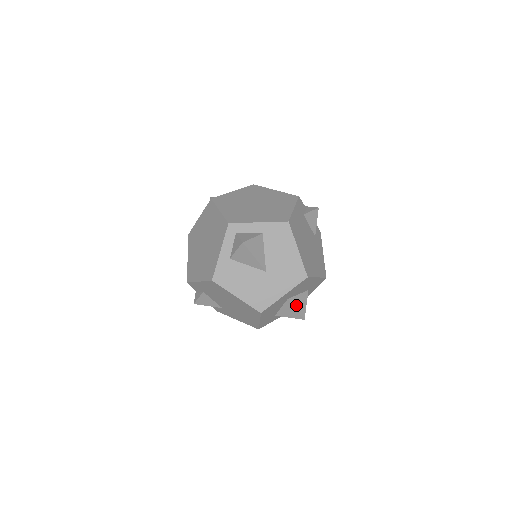
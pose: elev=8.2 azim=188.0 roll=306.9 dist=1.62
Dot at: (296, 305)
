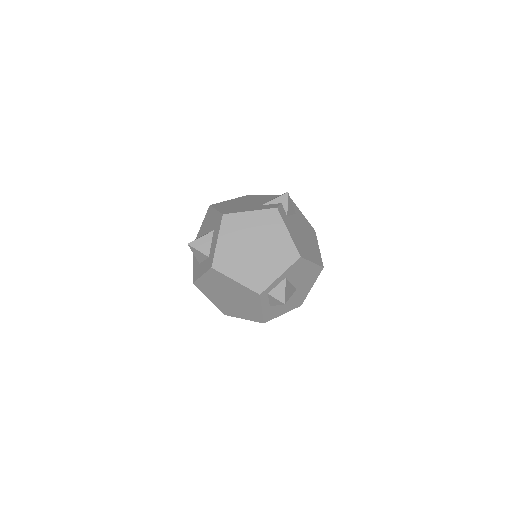
Dot at: occluded
